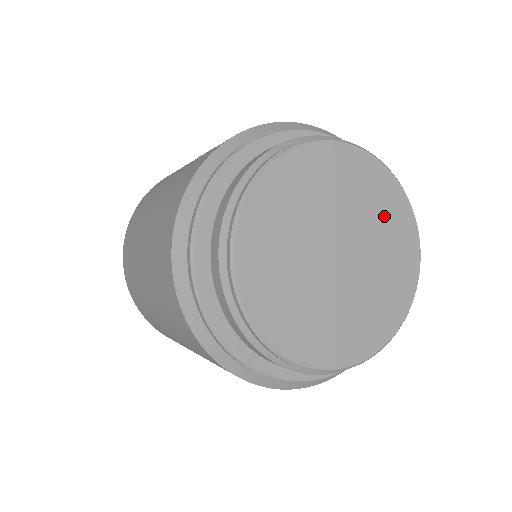
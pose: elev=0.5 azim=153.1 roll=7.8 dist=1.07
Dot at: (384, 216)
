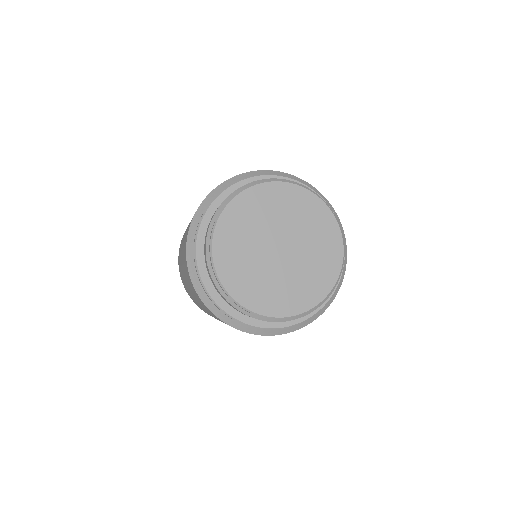
Dot at: (320, 239)
